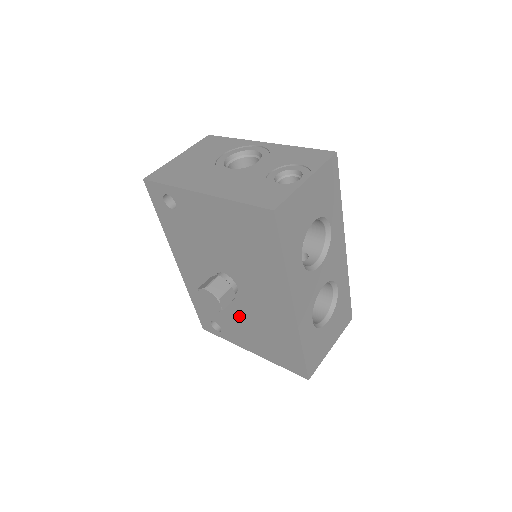
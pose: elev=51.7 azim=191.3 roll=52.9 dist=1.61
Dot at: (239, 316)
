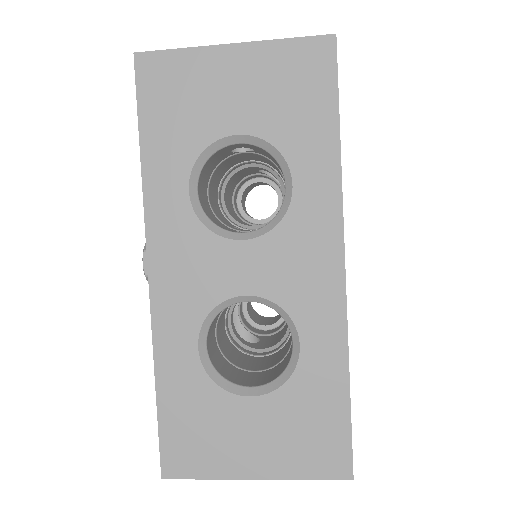
Dot at: occluded
